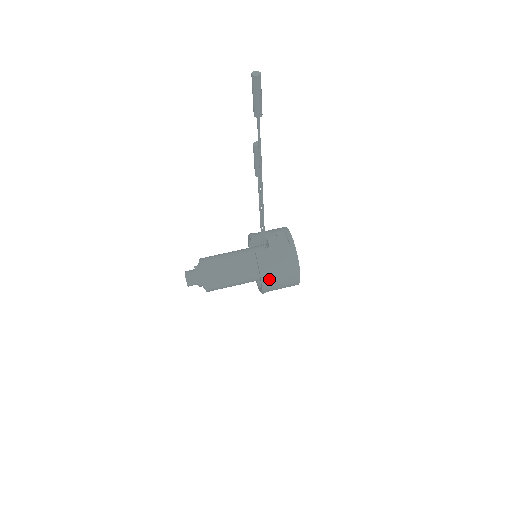
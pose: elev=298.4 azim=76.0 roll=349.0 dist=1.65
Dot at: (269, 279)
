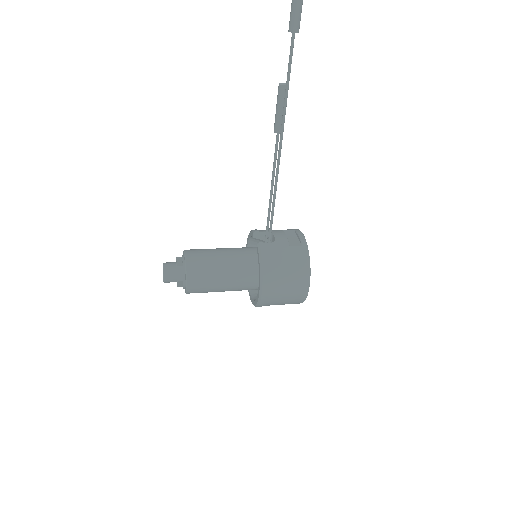
Dot at: (270, 281)
